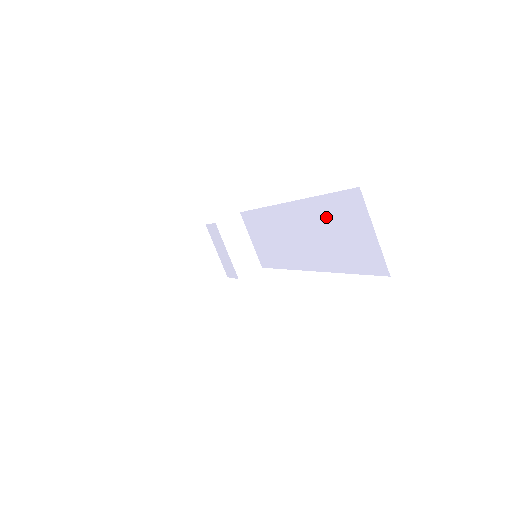
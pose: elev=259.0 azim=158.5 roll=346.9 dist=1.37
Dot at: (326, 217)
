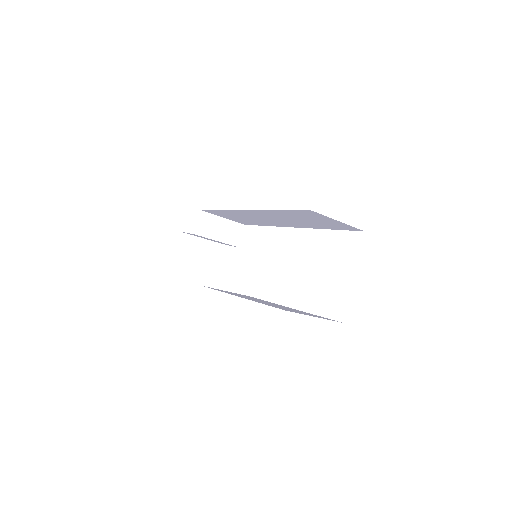
Dot at: (290, 216)
